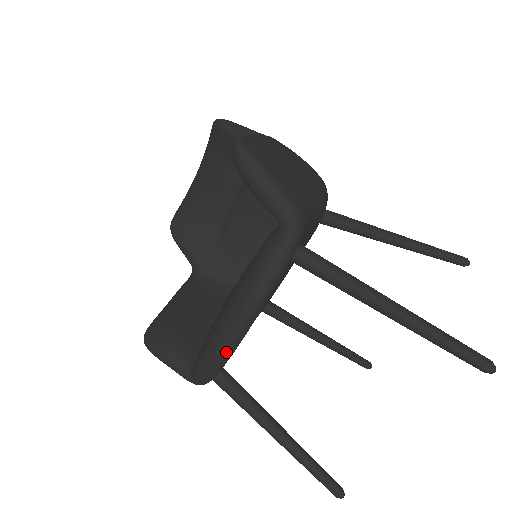
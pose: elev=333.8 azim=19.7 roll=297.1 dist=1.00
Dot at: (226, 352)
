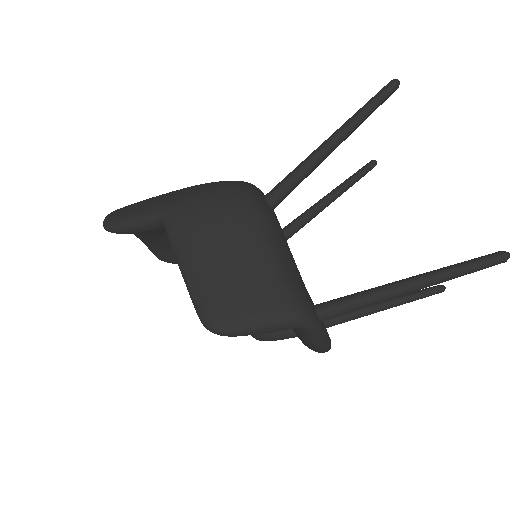
Dot at: occluded
